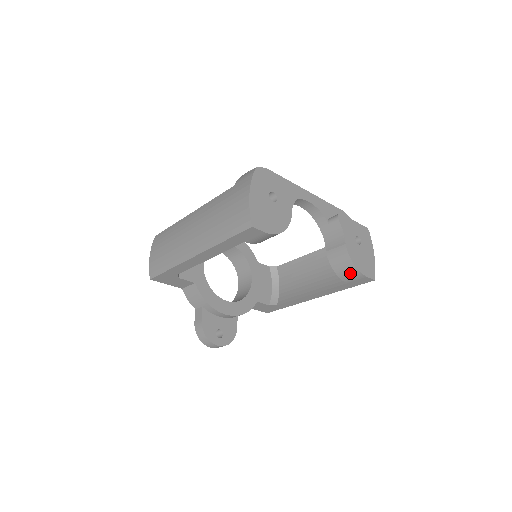
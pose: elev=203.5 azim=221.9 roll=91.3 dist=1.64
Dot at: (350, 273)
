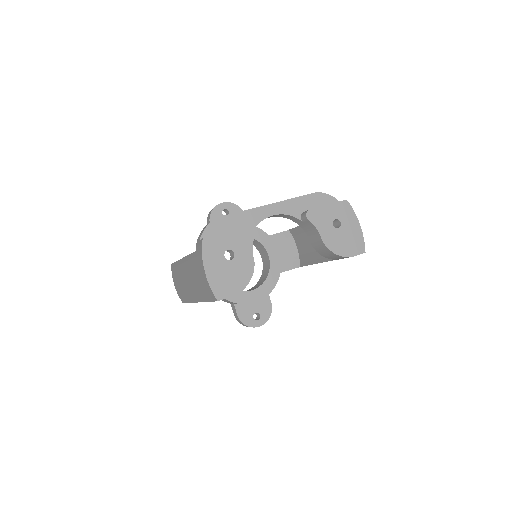
Dot at: (338, 258)
